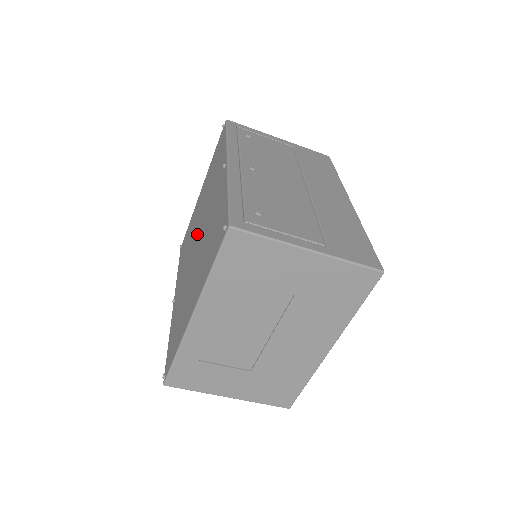
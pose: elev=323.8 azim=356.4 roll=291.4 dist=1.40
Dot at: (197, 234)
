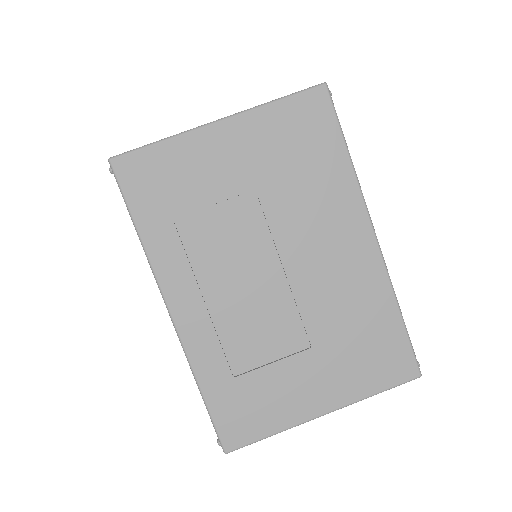
Dot at: occluded
